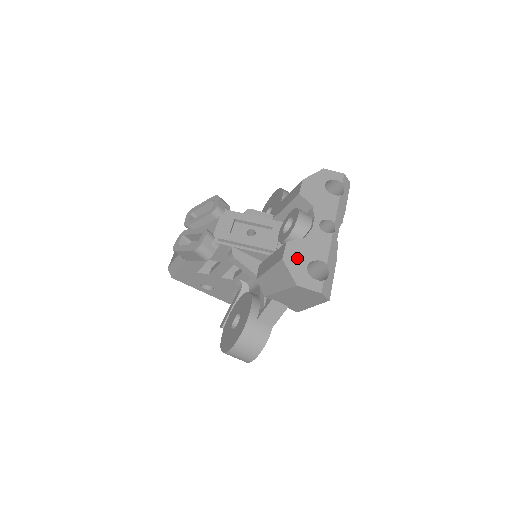
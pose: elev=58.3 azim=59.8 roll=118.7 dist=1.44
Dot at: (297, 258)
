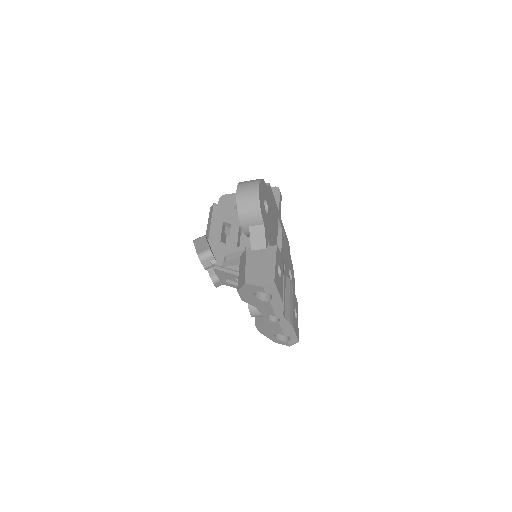
Dot at: (266, 332)
